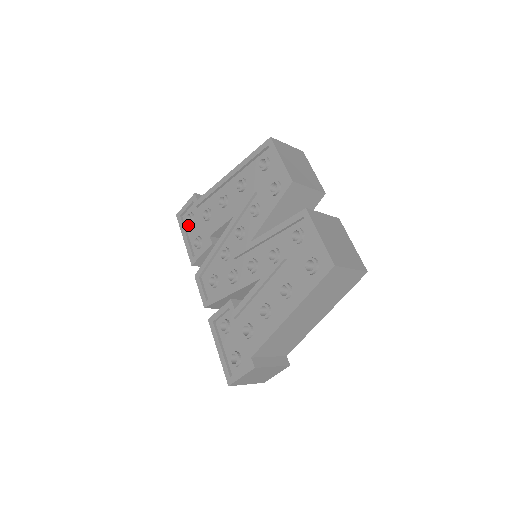
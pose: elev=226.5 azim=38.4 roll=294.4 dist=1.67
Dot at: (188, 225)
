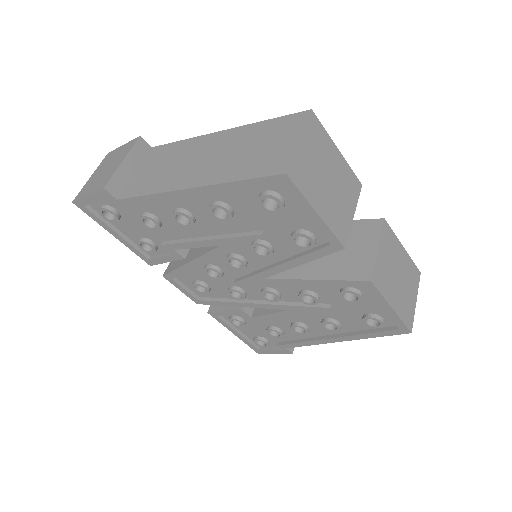
Dot at: (110, 219)
